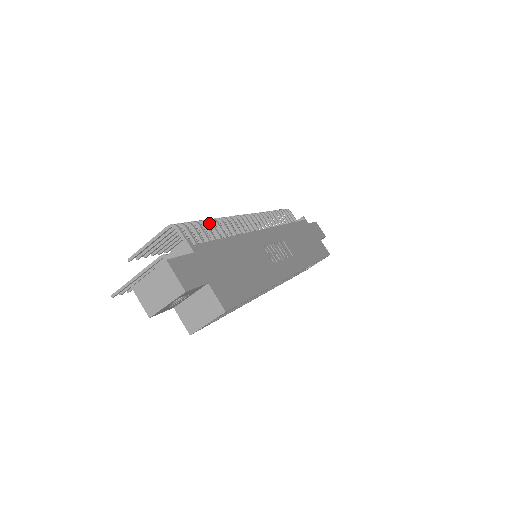
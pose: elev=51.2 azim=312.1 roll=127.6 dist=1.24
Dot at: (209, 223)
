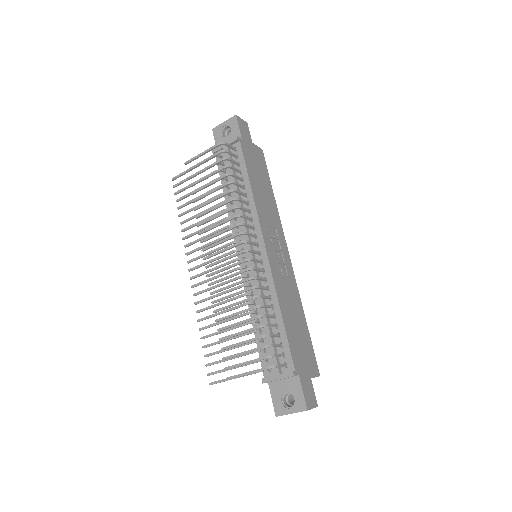
Dot at: occluded
